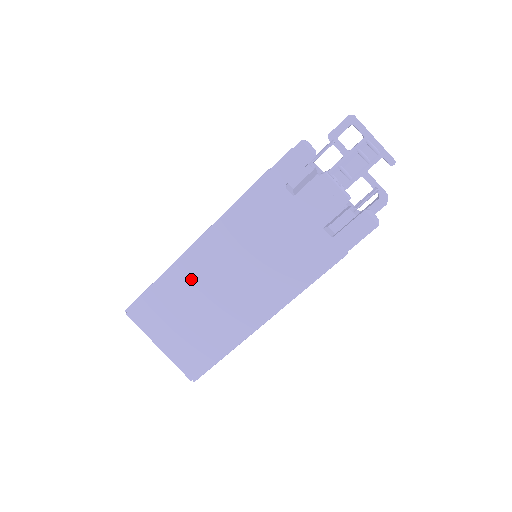
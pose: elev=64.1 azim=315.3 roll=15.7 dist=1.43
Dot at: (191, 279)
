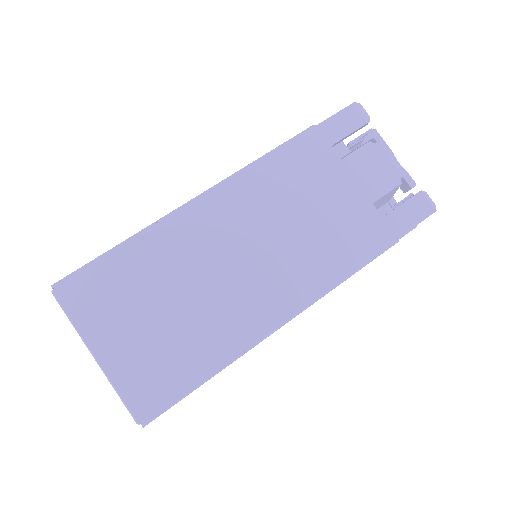
Dot at: (181, 246)
